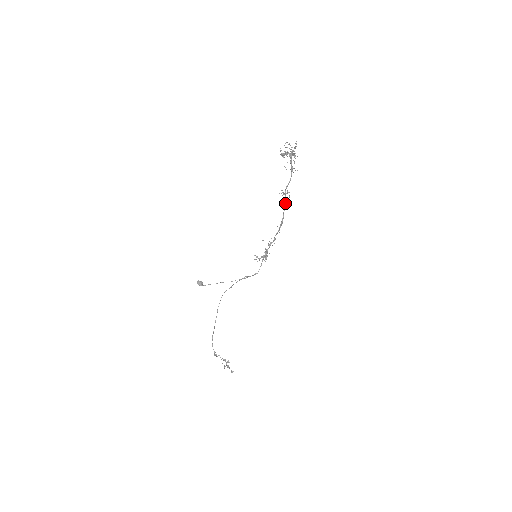
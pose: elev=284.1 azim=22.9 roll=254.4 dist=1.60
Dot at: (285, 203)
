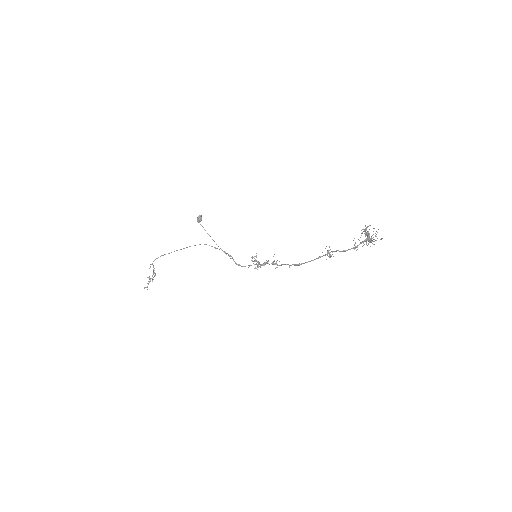
Dot at: occluded
